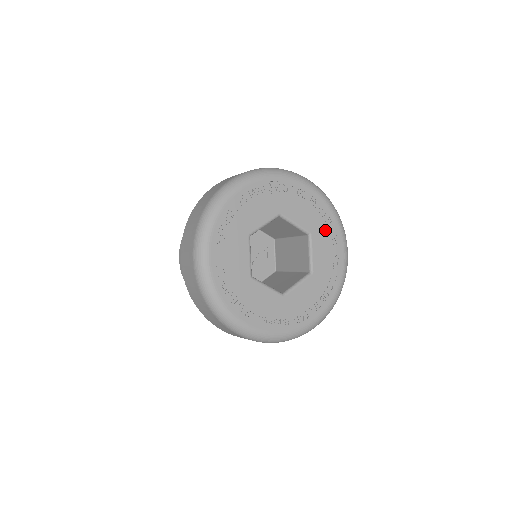
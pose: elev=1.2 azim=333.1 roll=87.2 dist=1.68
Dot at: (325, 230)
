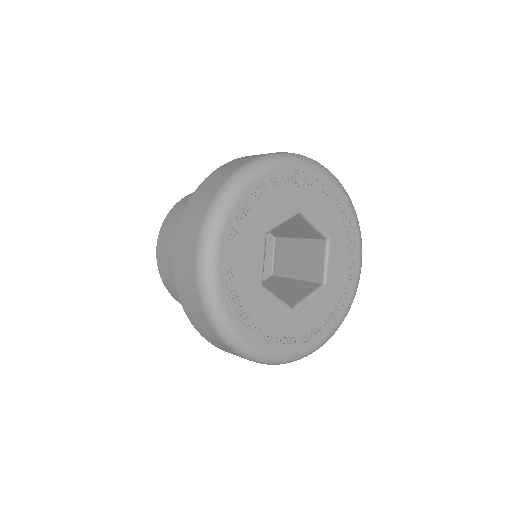
Dot at: (344, 236)
